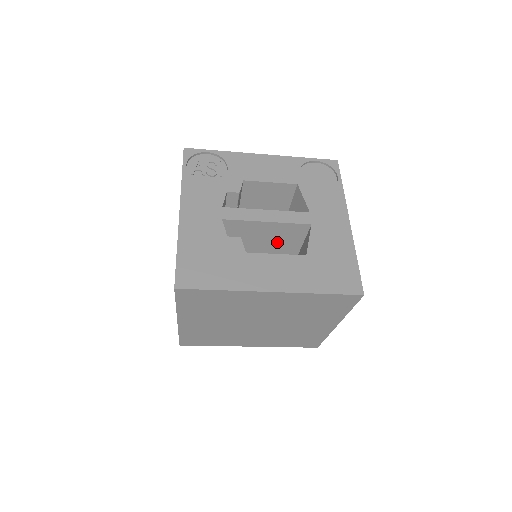
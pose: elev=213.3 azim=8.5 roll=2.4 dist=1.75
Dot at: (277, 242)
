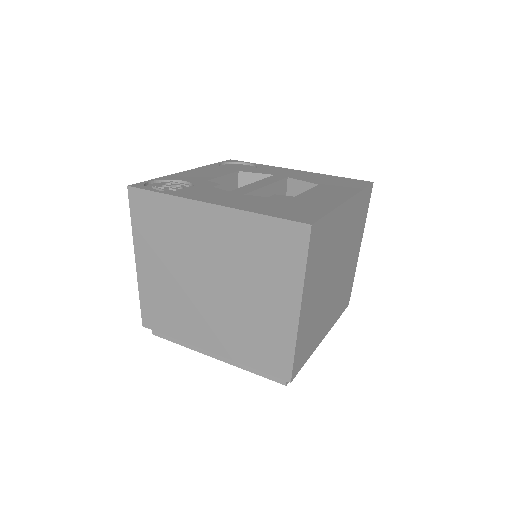
Dot at: occluded
